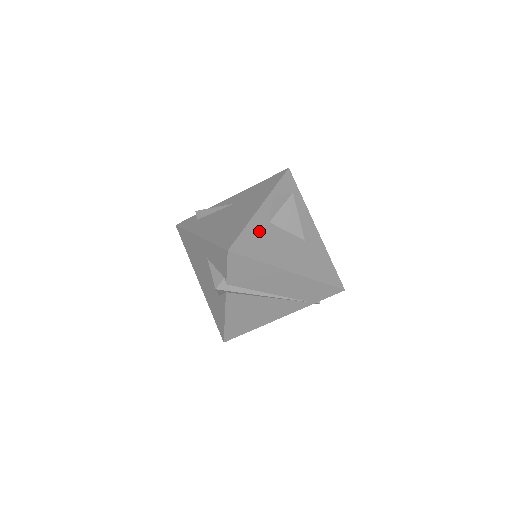
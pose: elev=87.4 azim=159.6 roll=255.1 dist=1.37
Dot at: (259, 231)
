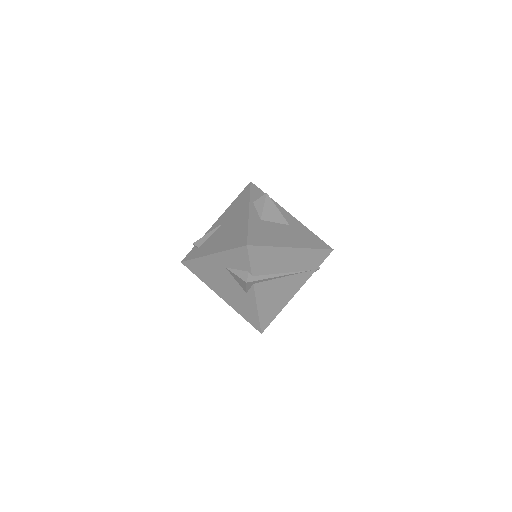
Dot at: (258, 227)
